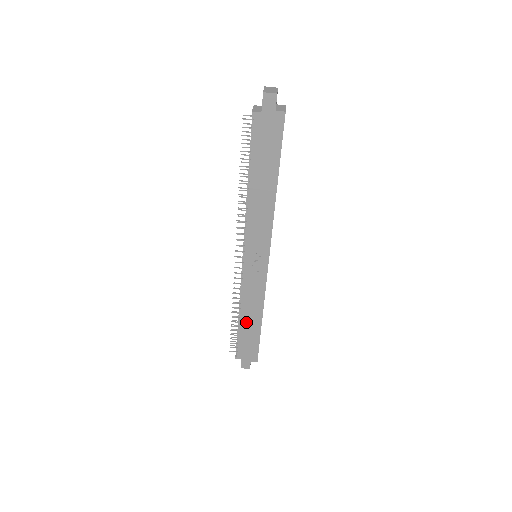
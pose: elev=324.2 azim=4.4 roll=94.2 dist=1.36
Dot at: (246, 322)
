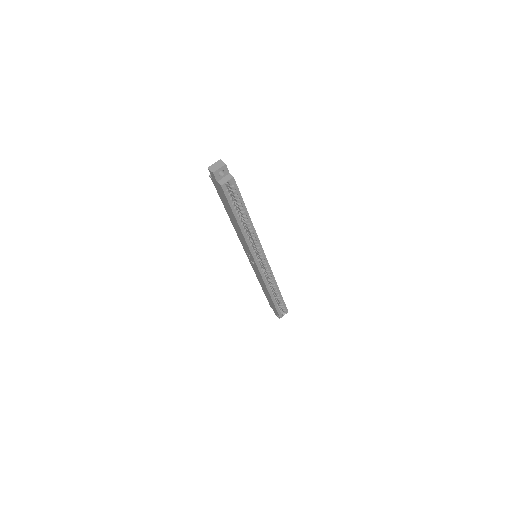
Dot at: (264, 290)
